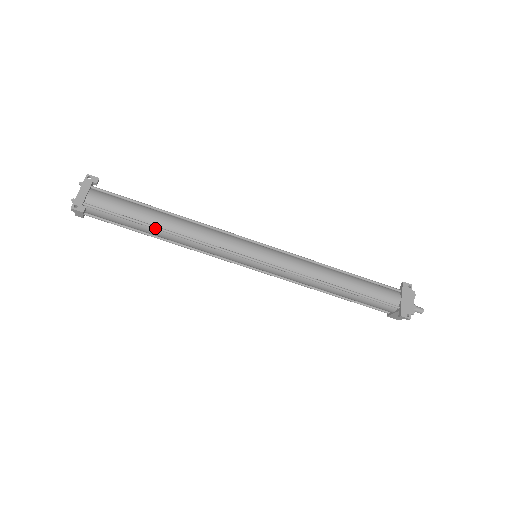
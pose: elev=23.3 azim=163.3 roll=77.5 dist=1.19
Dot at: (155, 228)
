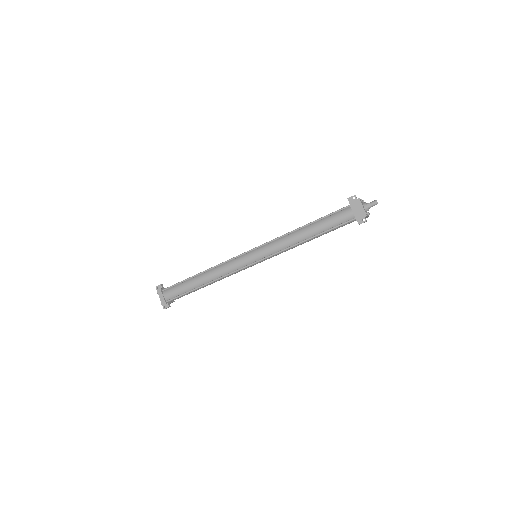
Dot at: (200, 287)
